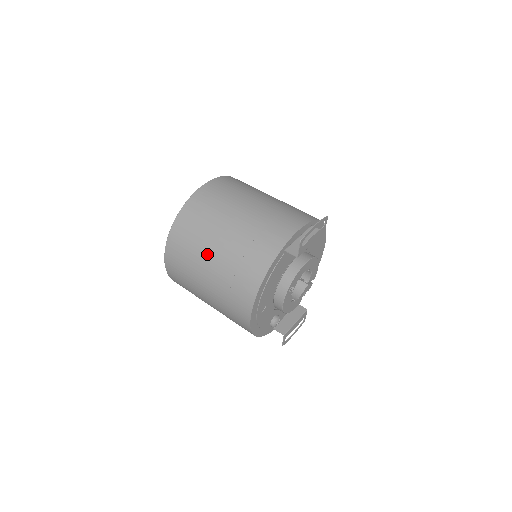
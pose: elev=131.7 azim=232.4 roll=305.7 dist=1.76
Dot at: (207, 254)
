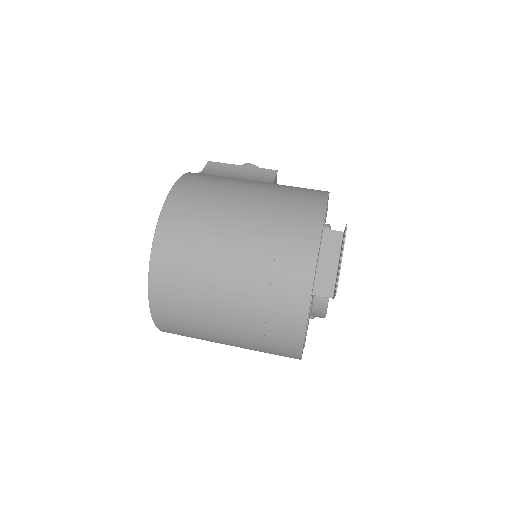
Dot at: (216, 328)
